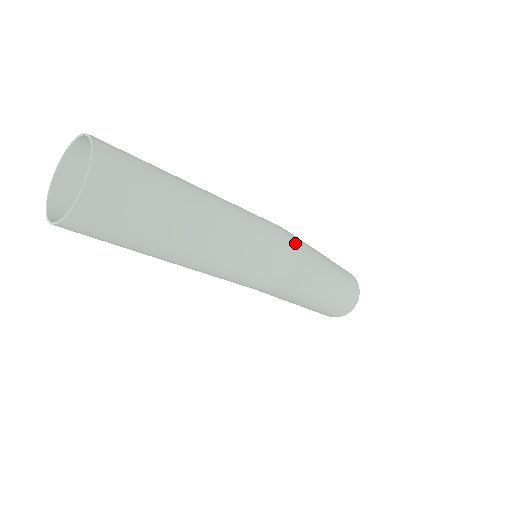
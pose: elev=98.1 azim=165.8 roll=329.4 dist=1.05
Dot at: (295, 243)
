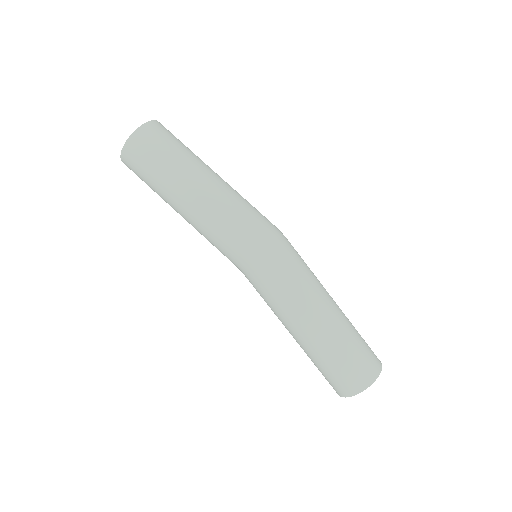
Dot at: (284, 236)
